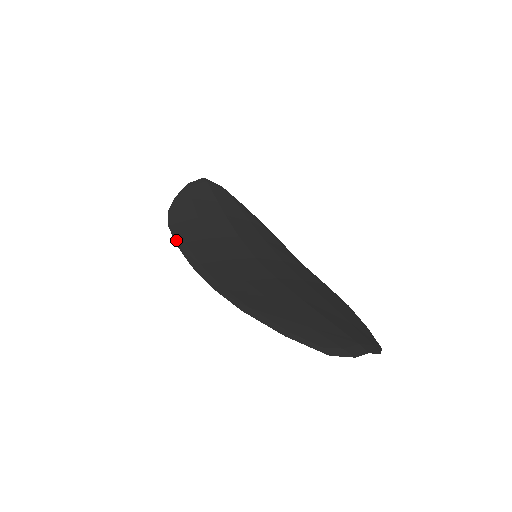
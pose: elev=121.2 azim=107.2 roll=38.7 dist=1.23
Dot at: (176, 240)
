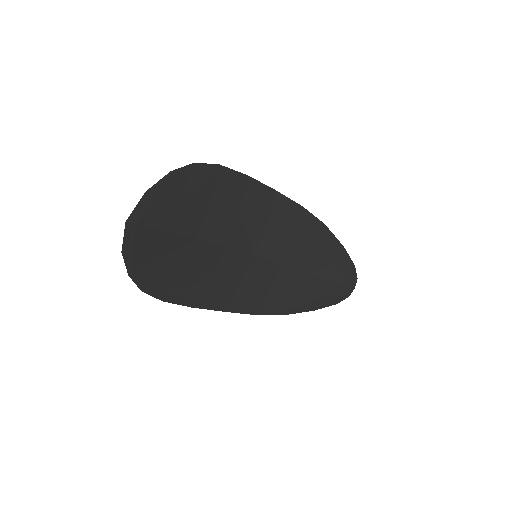
Dot at: (187, 306)
